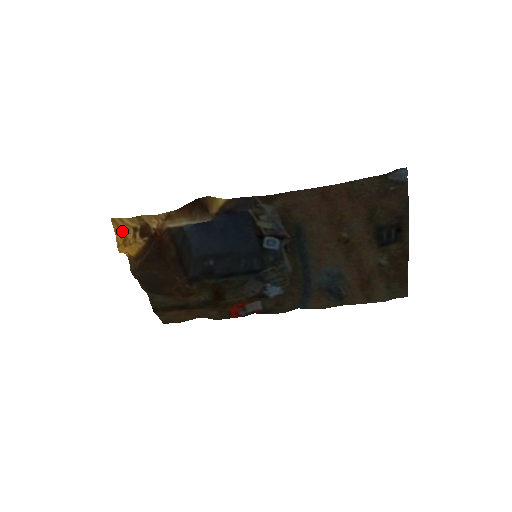
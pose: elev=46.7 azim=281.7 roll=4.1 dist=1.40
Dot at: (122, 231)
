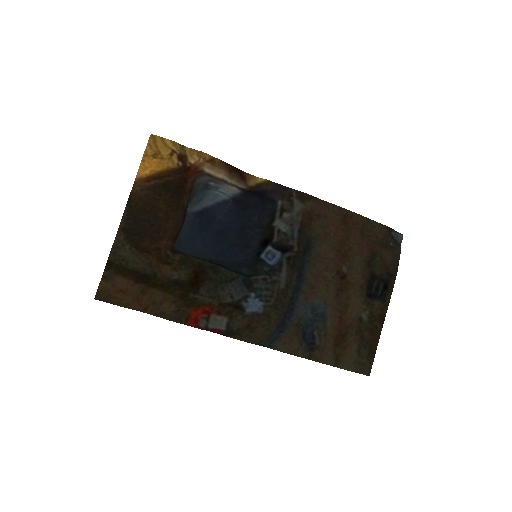
Dot at: (157, 148)
